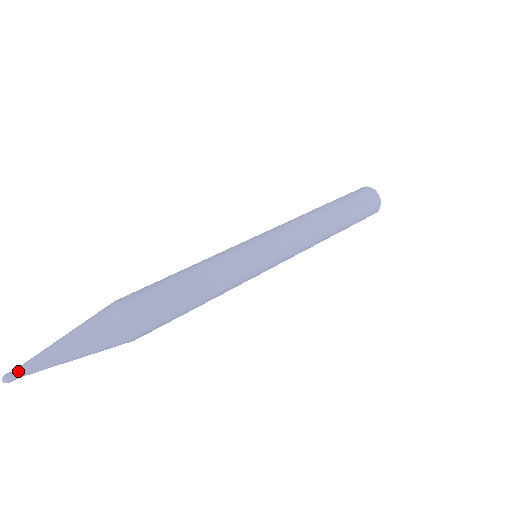
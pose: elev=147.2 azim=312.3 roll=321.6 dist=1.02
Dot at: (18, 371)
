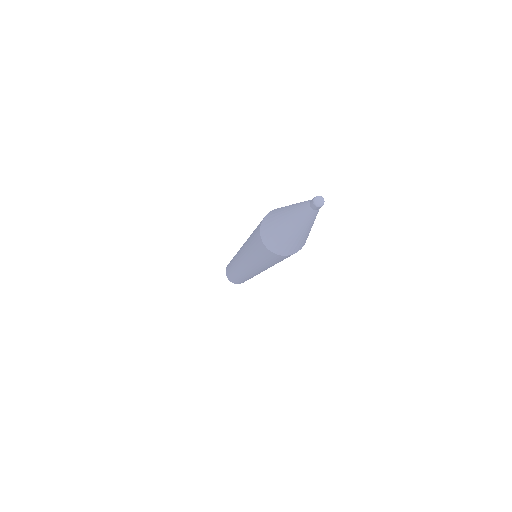
Dot at: occluded
